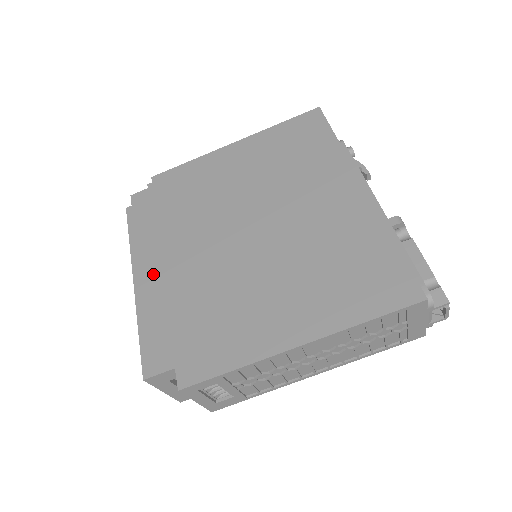
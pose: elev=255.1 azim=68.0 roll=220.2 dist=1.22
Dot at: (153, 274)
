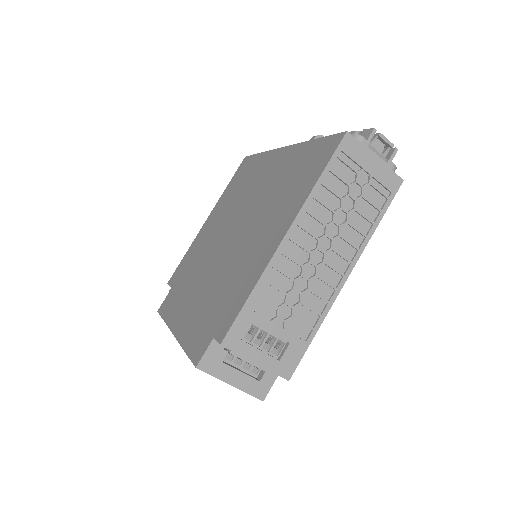
Dot at: (183, 316)
